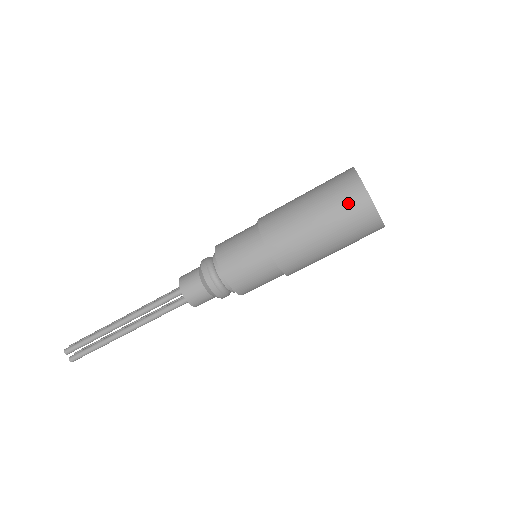
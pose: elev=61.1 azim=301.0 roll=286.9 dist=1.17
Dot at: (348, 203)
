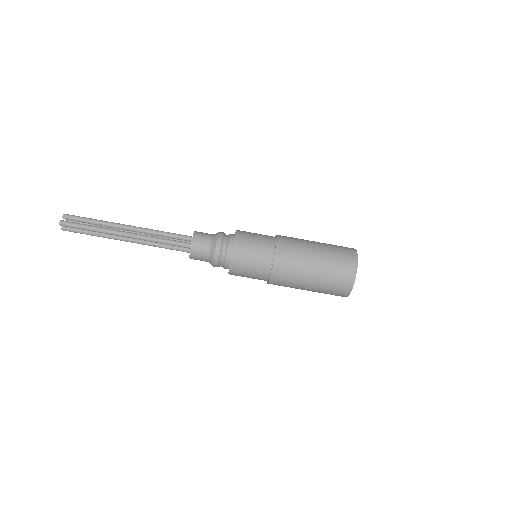
Dot at: (343, 252)
